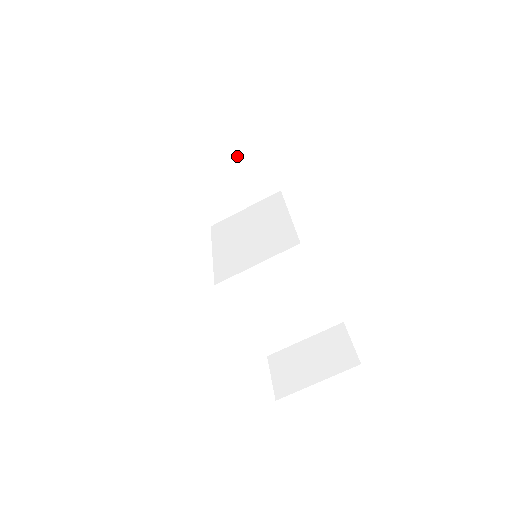
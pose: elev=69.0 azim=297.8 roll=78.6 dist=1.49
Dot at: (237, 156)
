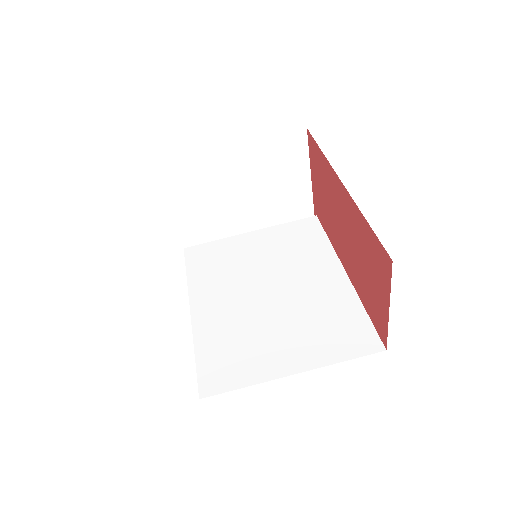
Dot at: occluded
